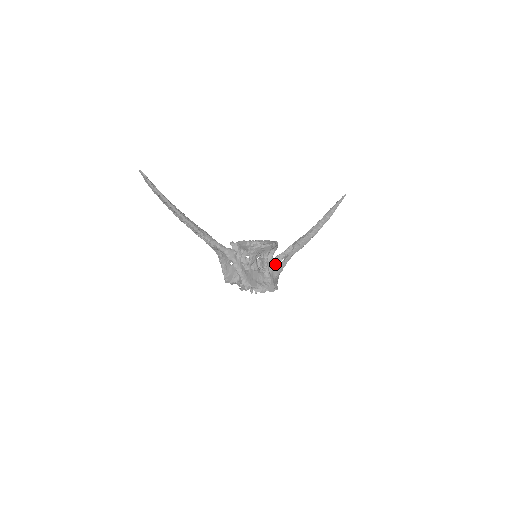
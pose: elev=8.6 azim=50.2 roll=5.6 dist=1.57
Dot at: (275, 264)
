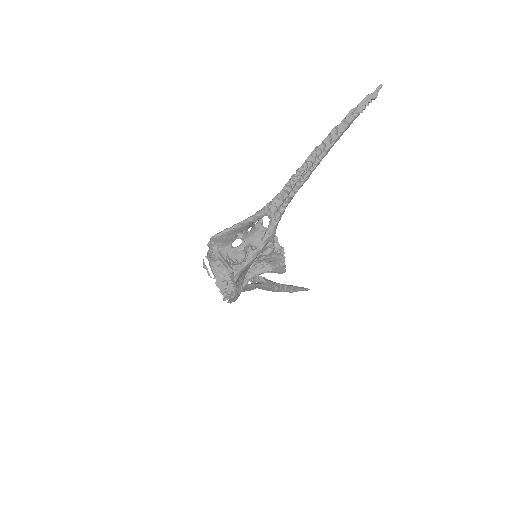
Dot at: occluded
